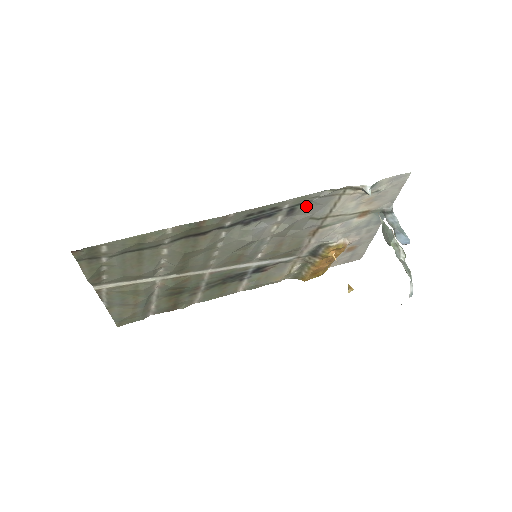
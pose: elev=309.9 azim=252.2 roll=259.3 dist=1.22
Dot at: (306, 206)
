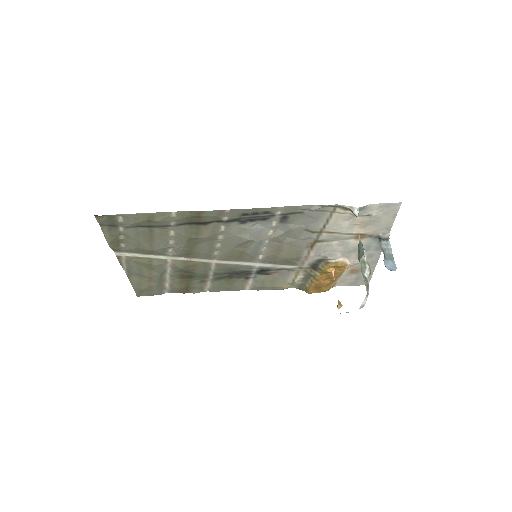
Dot at: (299, 217)
